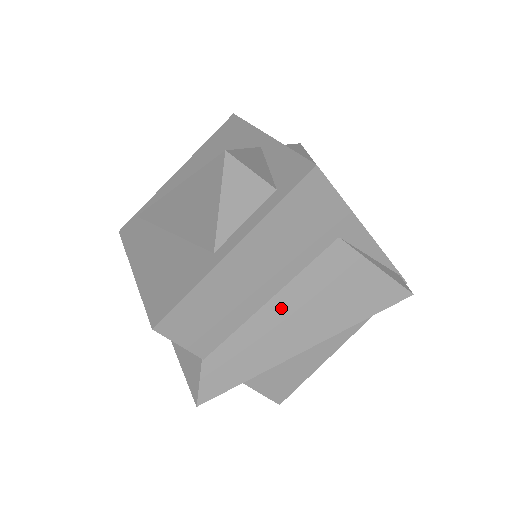
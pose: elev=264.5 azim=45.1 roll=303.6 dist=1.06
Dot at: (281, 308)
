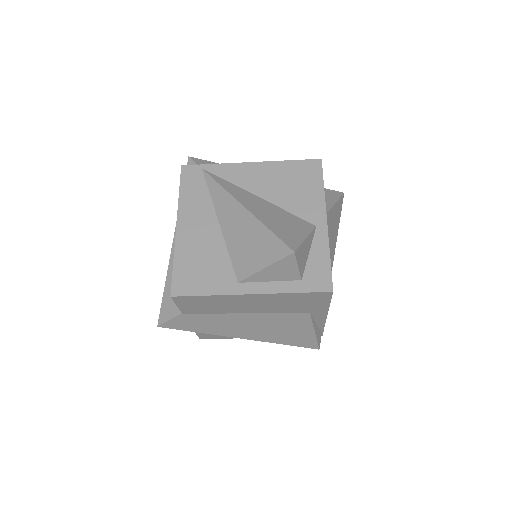
Dot at: (247, 319)
